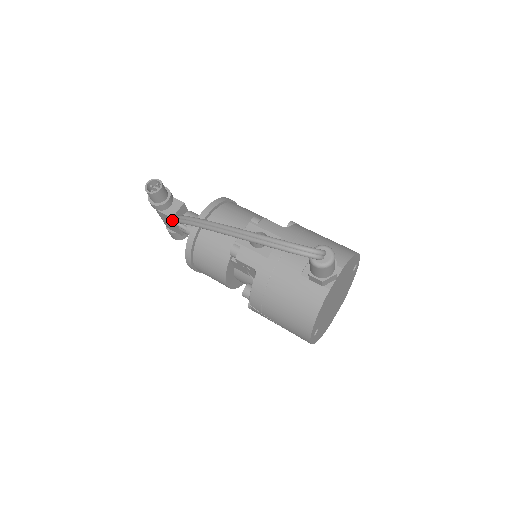
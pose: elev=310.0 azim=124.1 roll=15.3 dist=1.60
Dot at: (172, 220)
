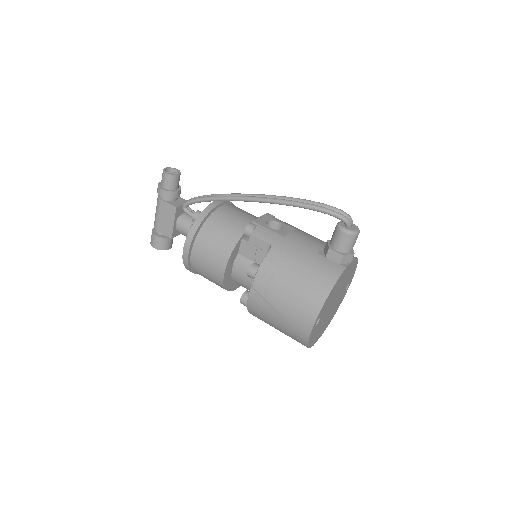
Dot at: (174, 211)
